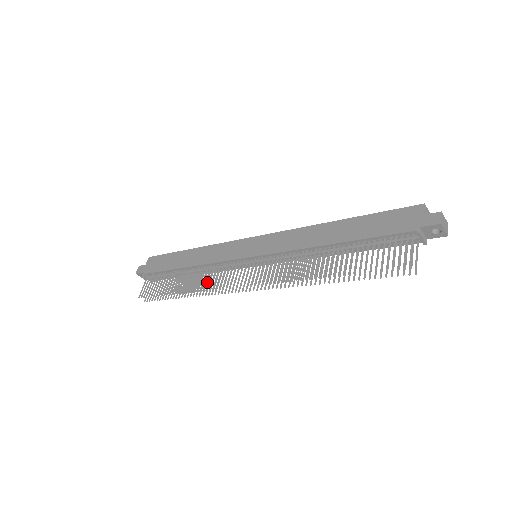
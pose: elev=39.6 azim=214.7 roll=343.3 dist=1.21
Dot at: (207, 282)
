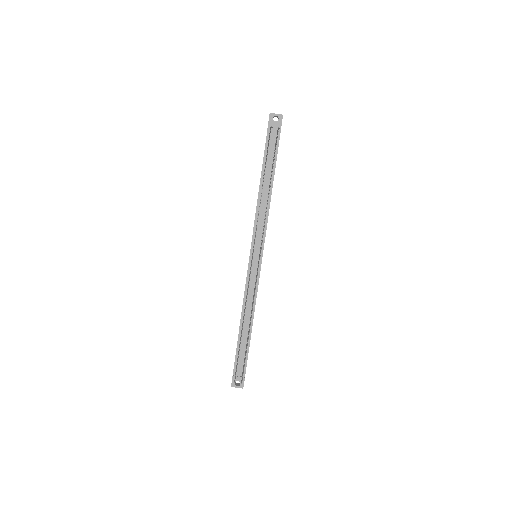
Dot at: occluded
